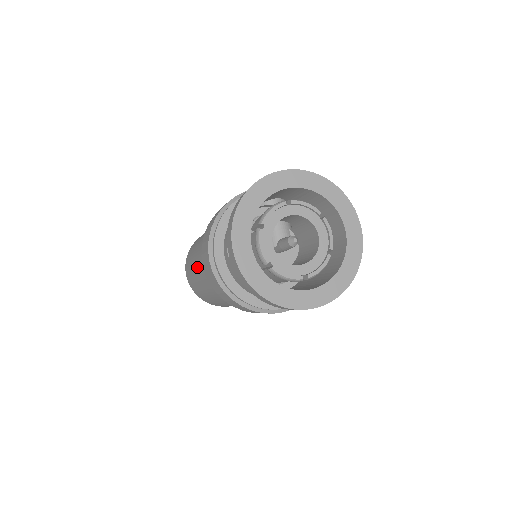
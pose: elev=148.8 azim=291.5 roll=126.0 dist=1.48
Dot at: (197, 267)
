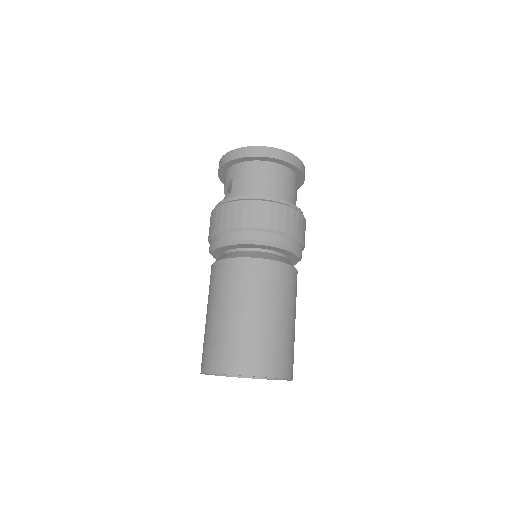
Dot at: (216, 291)
